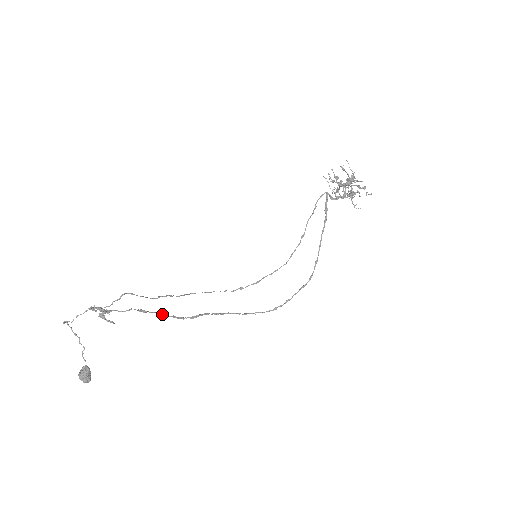
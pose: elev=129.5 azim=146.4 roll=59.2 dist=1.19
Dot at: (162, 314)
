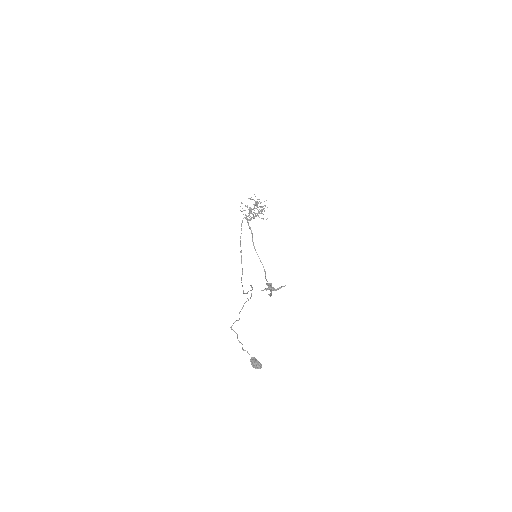
Dot at: (271, 291)
